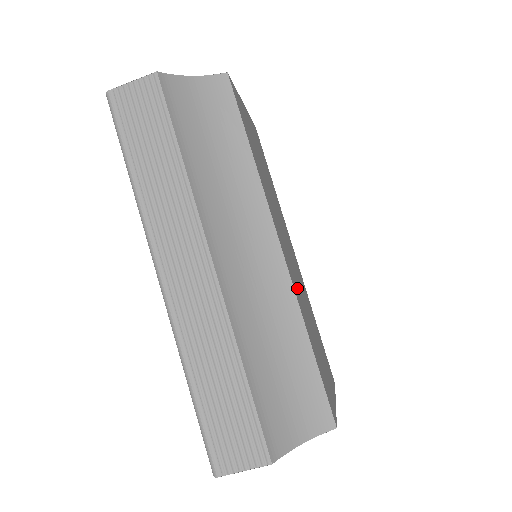
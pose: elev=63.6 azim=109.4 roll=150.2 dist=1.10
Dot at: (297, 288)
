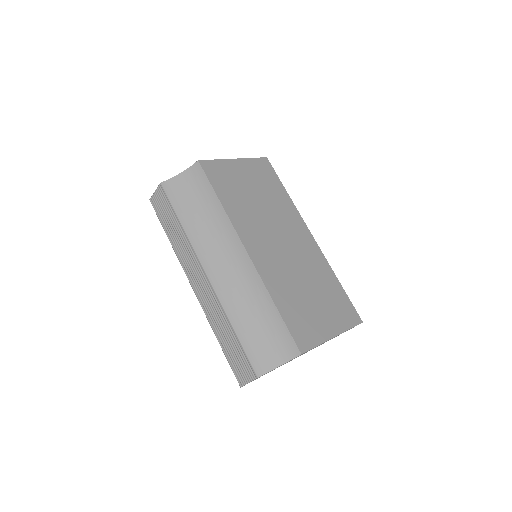
Dot at: (277, 271)
